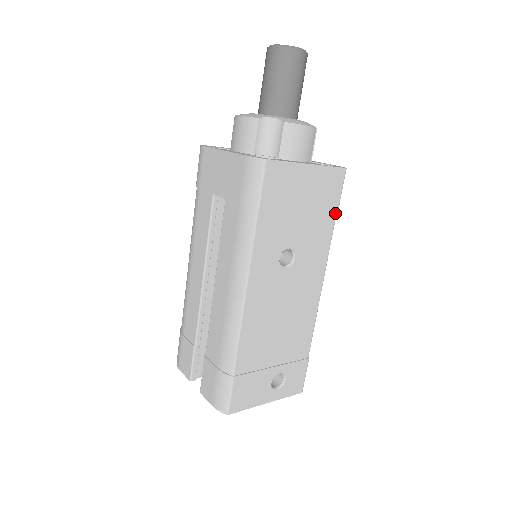
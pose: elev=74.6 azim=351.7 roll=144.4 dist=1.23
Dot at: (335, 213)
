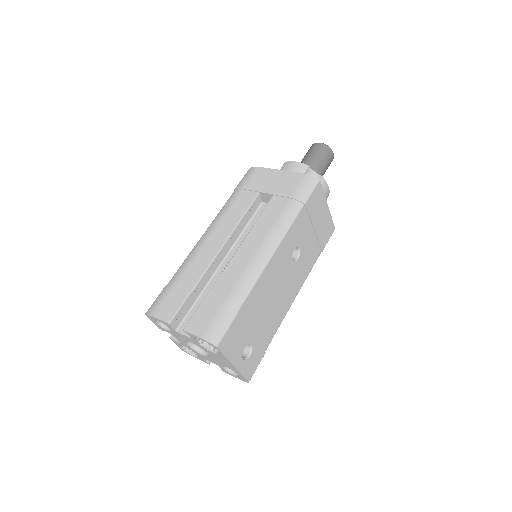
Dot at: occluded
